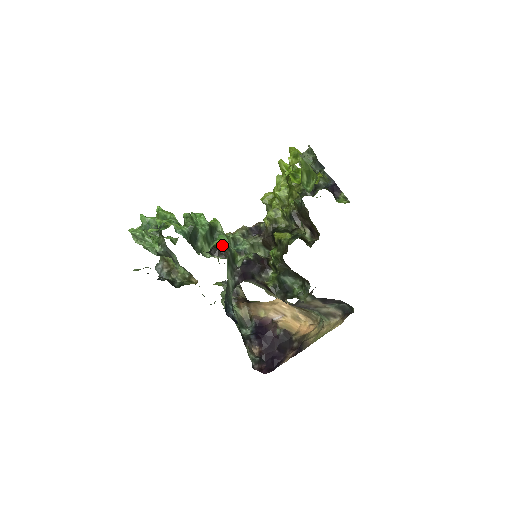
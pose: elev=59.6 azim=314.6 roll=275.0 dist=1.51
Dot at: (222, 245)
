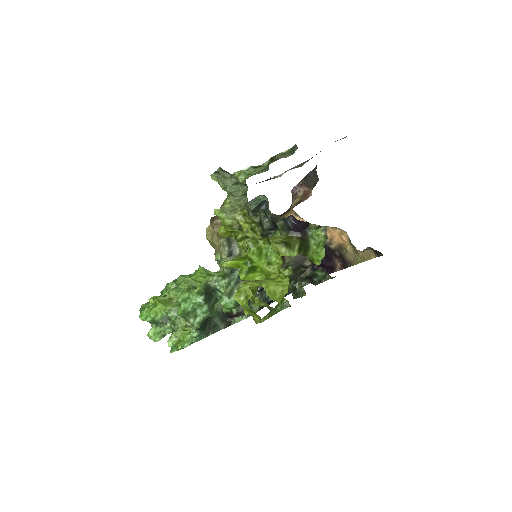
Dot at: (231, 309)
